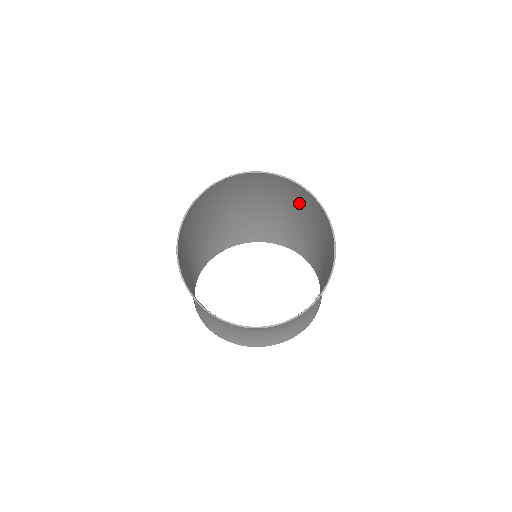
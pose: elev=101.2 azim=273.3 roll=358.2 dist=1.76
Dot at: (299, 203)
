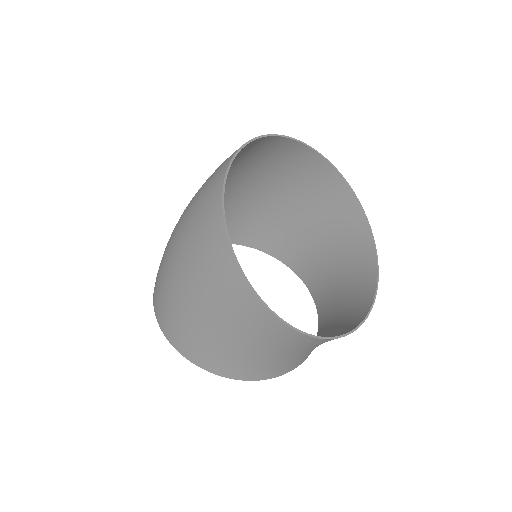
Dot at: (268, 170)
